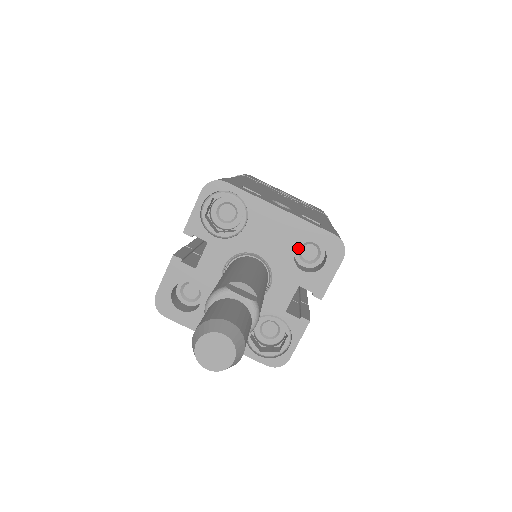
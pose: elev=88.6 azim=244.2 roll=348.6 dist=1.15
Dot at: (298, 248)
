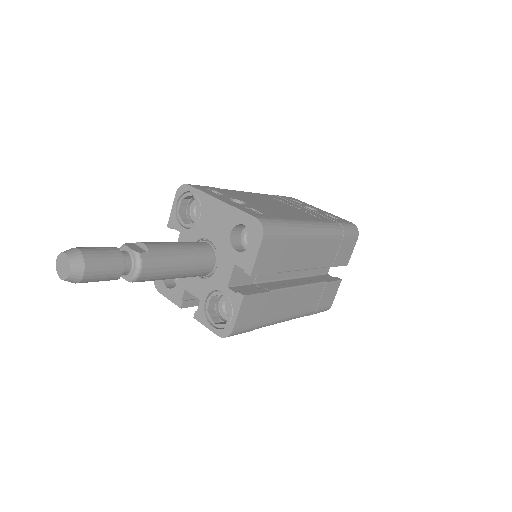
Dot at: (243, 235)
